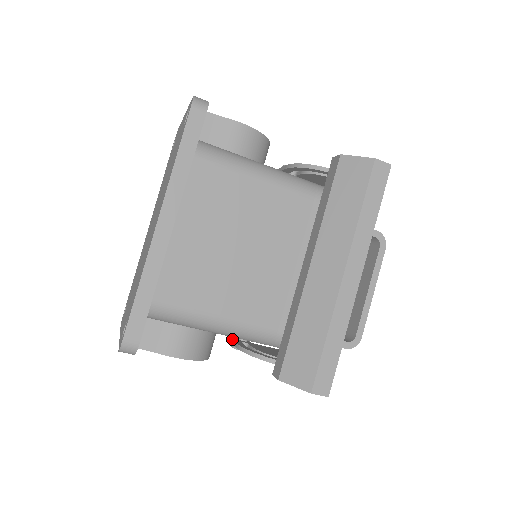
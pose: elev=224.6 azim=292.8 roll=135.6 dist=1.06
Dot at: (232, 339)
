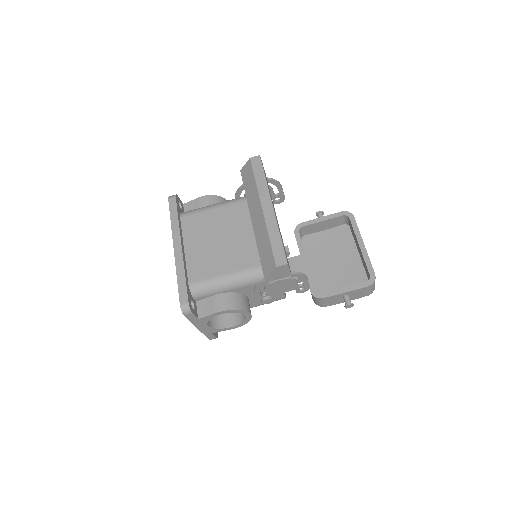
Dot at: (256, 296)
